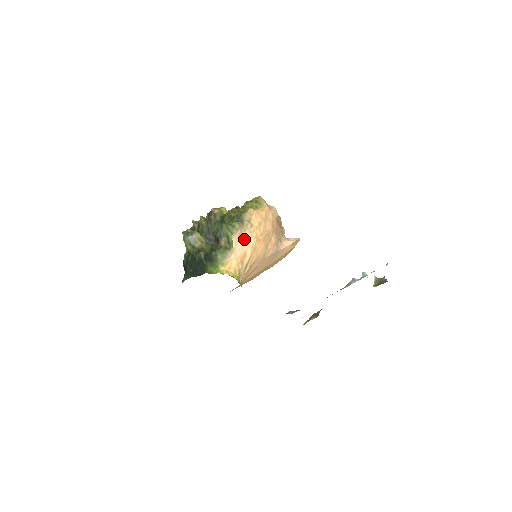
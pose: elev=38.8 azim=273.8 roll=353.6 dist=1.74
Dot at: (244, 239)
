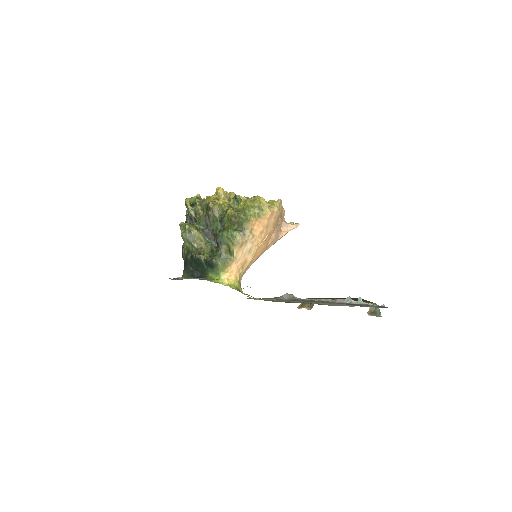
Dot at: (245, 249)
